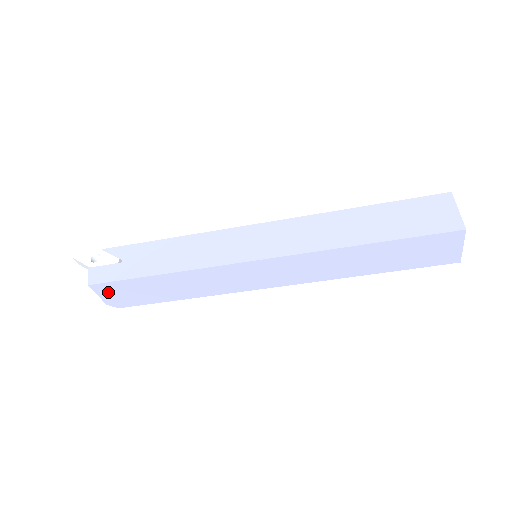
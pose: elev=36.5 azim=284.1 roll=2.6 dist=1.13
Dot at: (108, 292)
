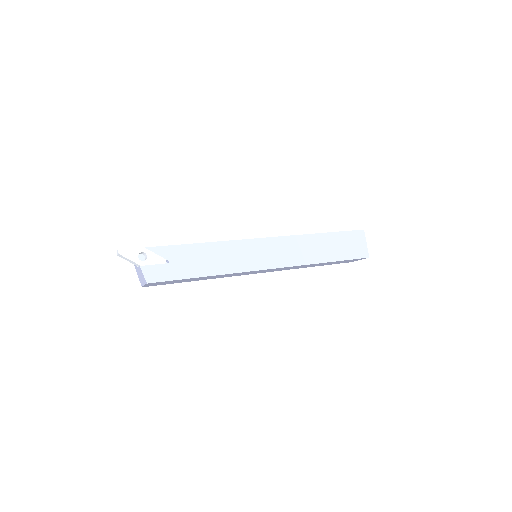
Dot at: occluded
